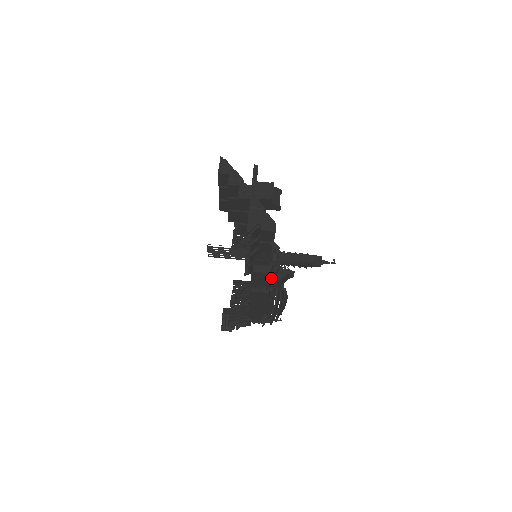
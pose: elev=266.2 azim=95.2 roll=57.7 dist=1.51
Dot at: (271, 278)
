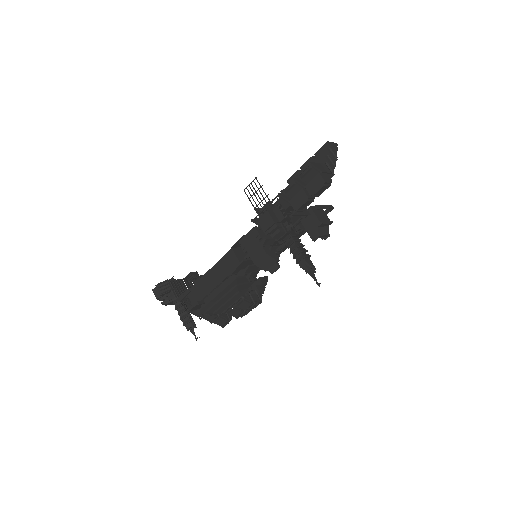
Dot at: (263, 245)
